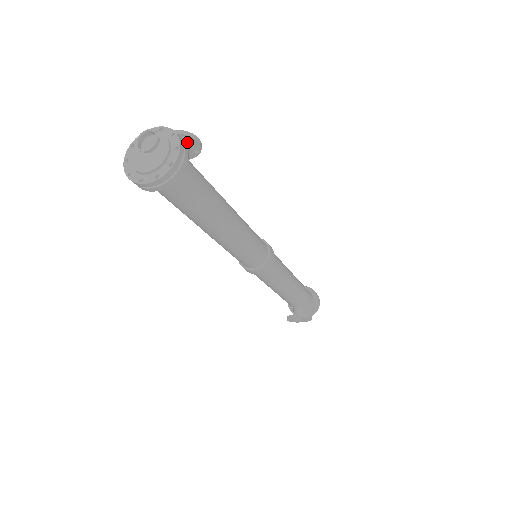
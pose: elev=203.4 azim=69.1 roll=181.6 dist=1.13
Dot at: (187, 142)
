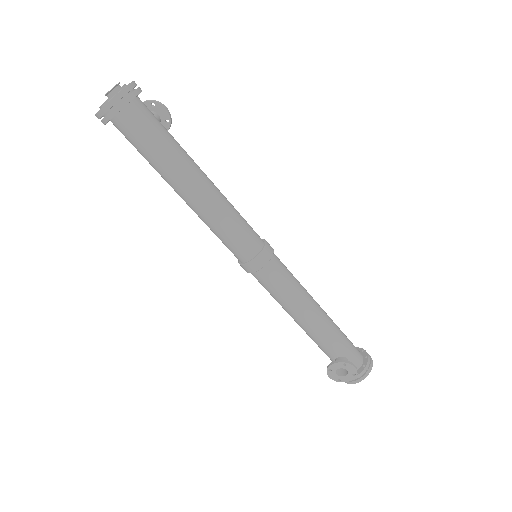
Dot at: (157, 111)
